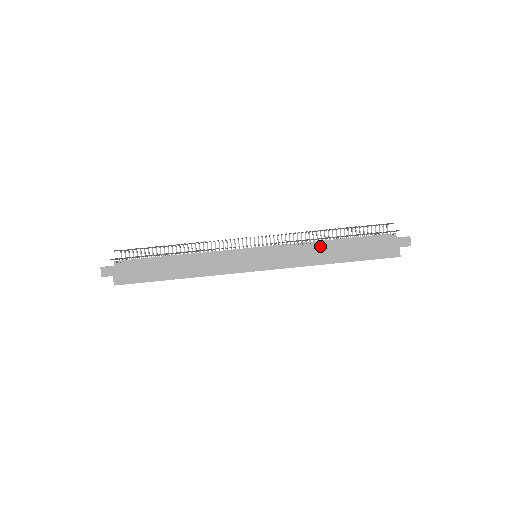
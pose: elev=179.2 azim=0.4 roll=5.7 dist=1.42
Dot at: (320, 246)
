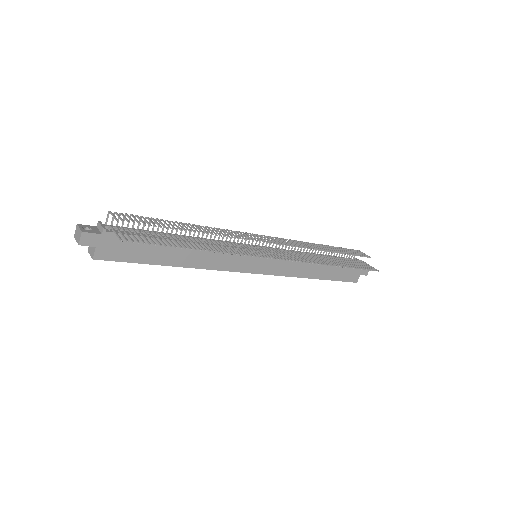
Dot at: occluded
